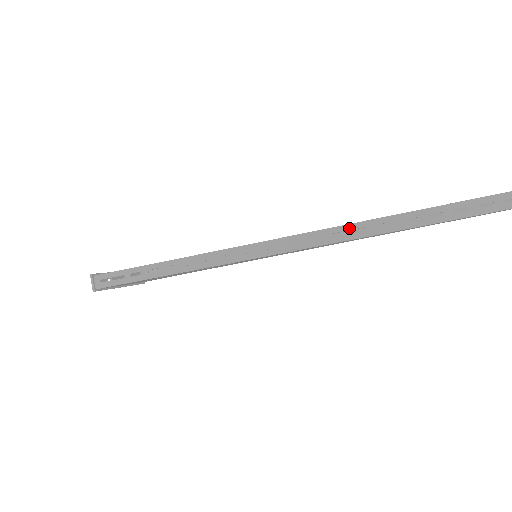
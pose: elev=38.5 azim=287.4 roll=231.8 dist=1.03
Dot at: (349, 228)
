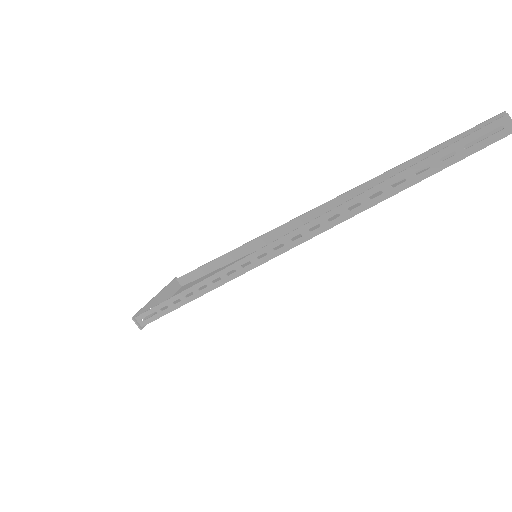
Dot at: (321, 220)
